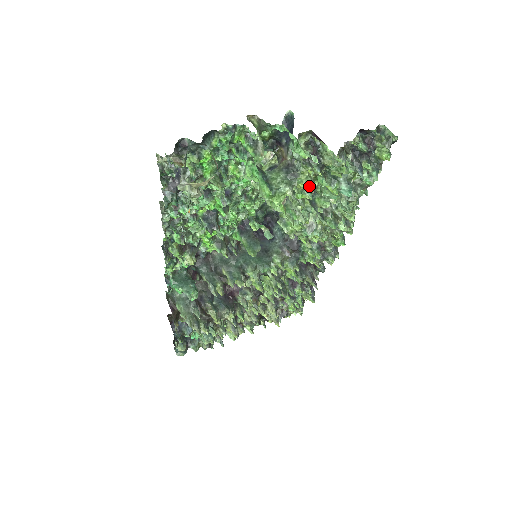
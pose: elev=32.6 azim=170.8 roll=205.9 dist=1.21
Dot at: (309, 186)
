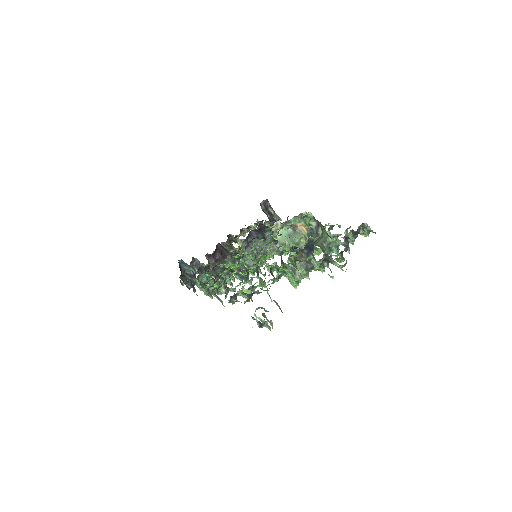
Dot at: (319, 270)
